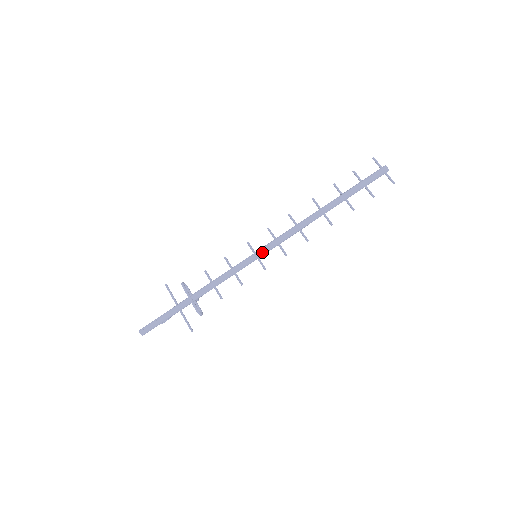
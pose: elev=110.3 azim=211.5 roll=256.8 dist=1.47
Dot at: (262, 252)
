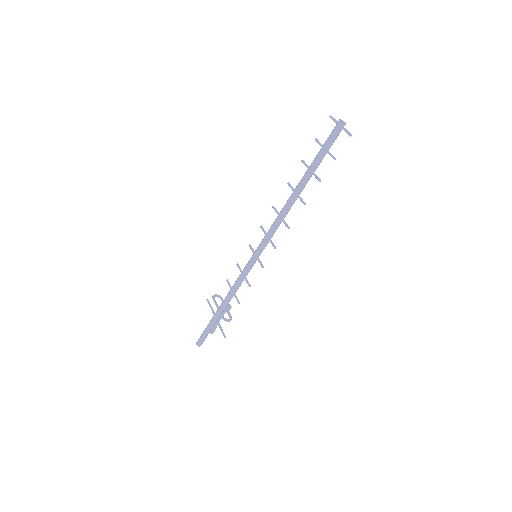
Dot at: (257, 251)
